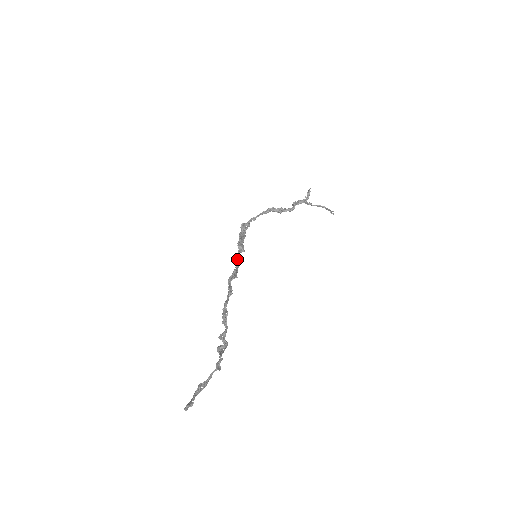
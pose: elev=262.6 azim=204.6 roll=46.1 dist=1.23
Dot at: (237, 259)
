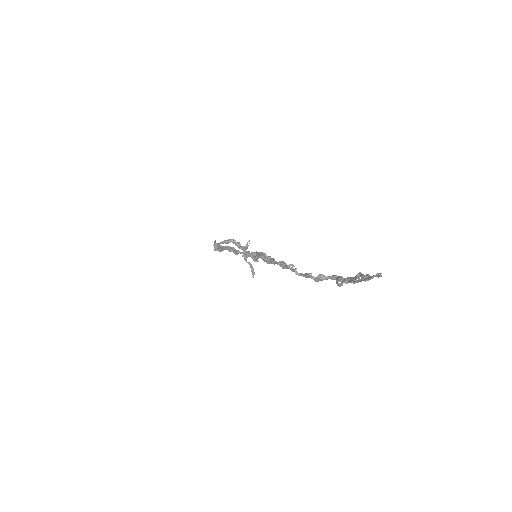
Dot at: (242, 253)
